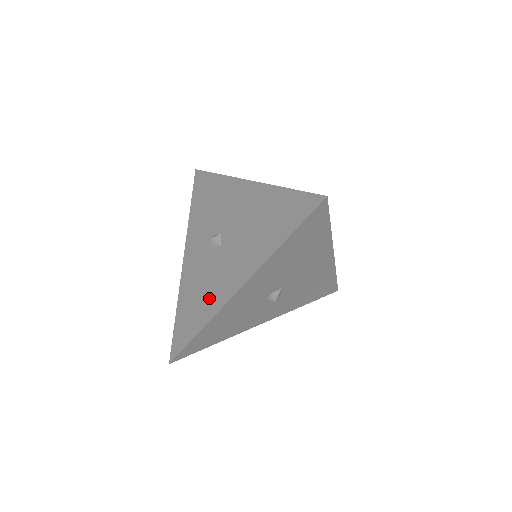
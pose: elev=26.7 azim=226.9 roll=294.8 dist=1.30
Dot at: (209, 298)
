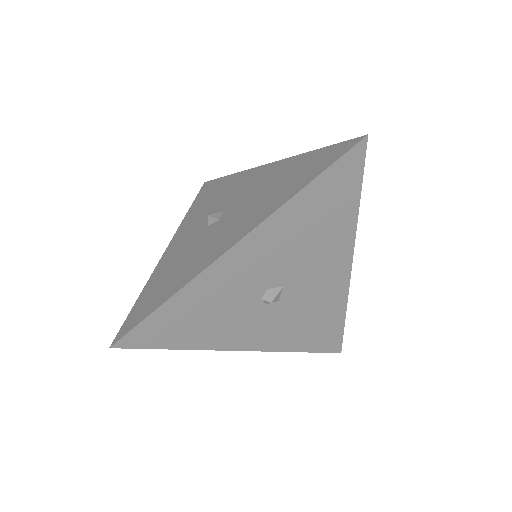
Dot at: (191, 266)
